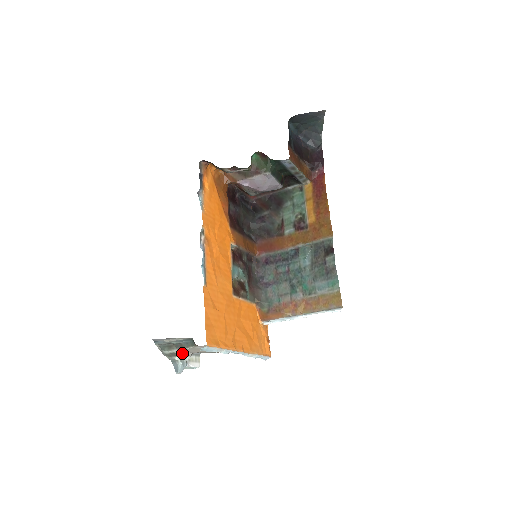
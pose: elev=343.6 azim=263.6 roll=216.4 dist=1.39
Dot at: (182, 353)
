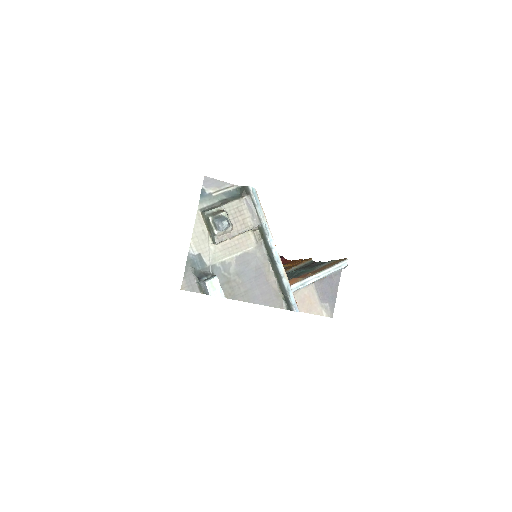
Dot at: (226, 213)
